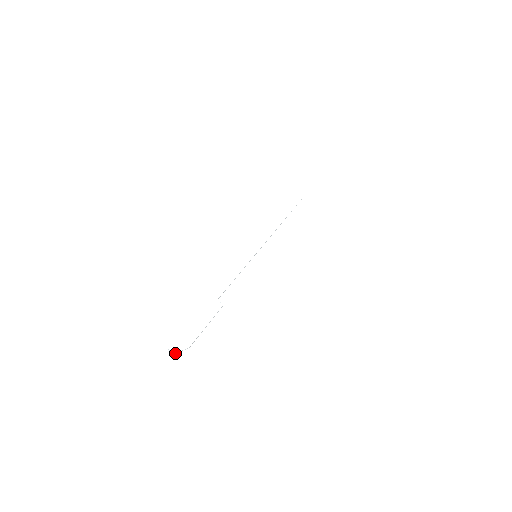
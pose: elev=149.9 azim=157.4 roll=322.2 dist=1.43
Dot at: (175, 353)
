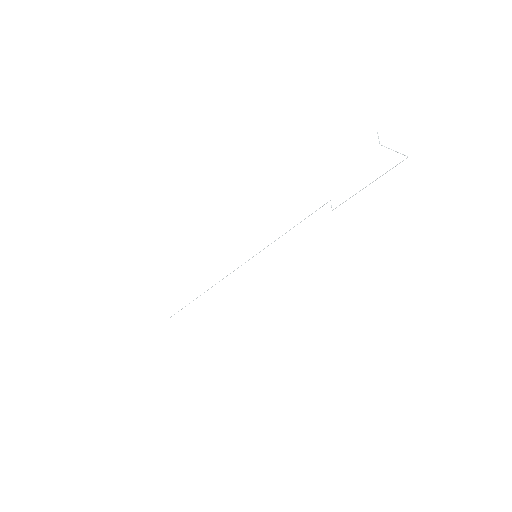
Dot at: occluded
